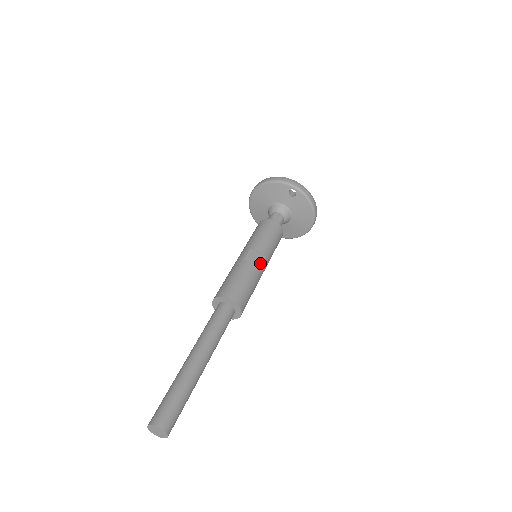
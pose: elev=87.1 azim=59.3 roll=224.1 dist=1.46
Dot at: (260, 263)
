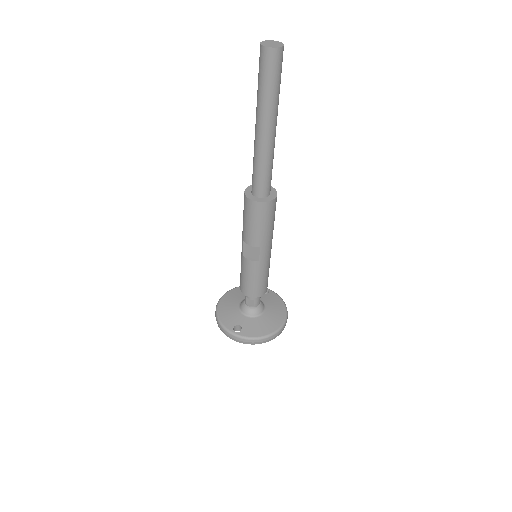
Dot at: occluded
